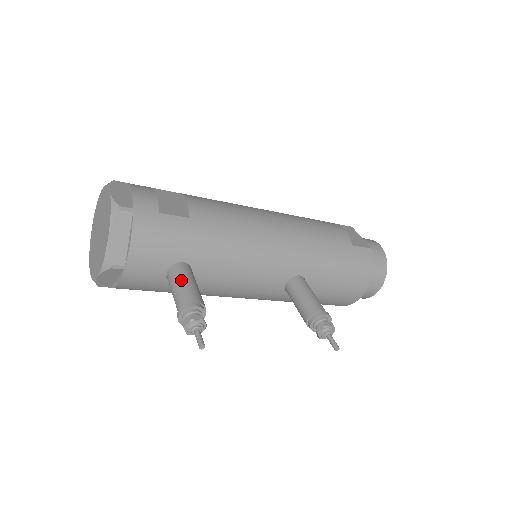
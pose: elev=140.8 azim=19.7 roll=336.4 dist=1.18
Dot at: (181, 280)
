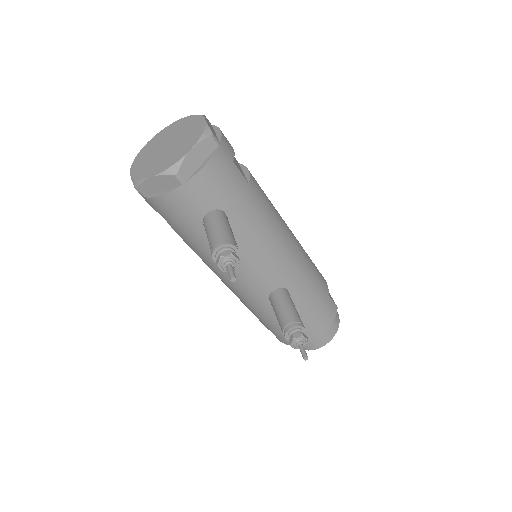
Dot at: (224, 223)
